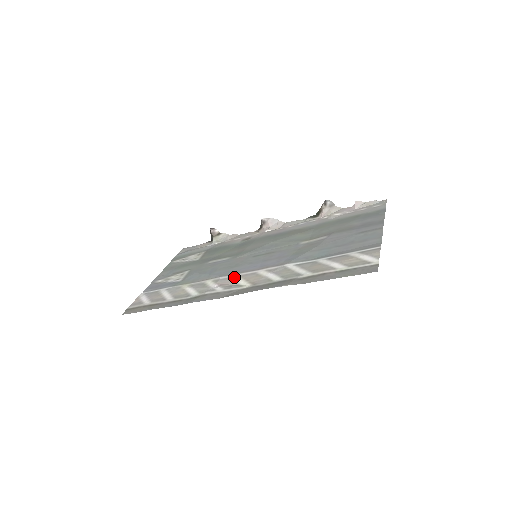
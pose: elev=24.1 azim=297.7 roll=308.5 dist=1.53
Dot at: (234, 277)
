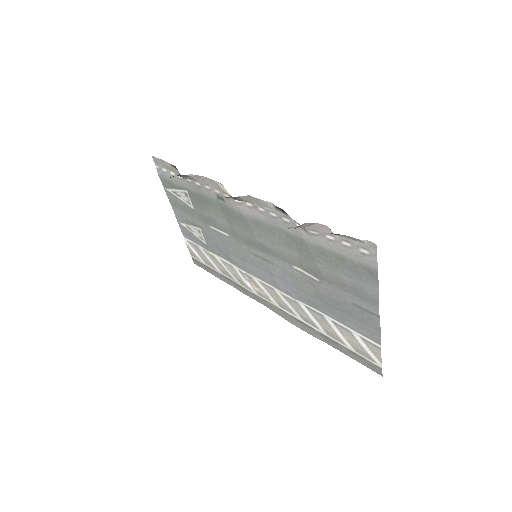
Dot at: (256, 281)
